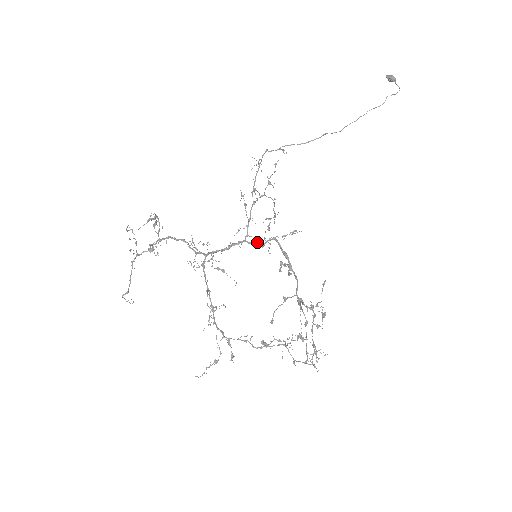
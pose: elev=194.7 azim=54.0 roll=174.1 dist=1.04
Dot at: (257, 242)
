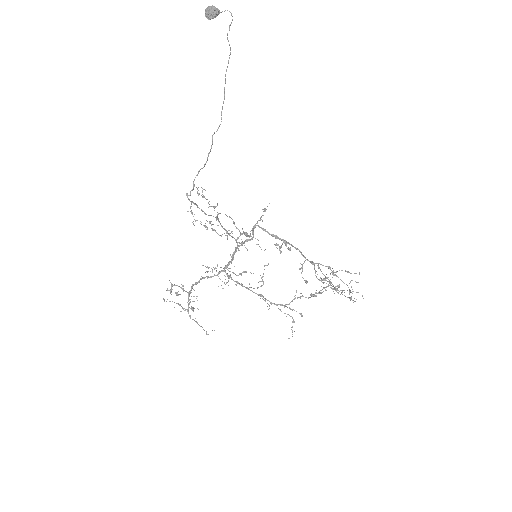
Dot at: (247, 241)
